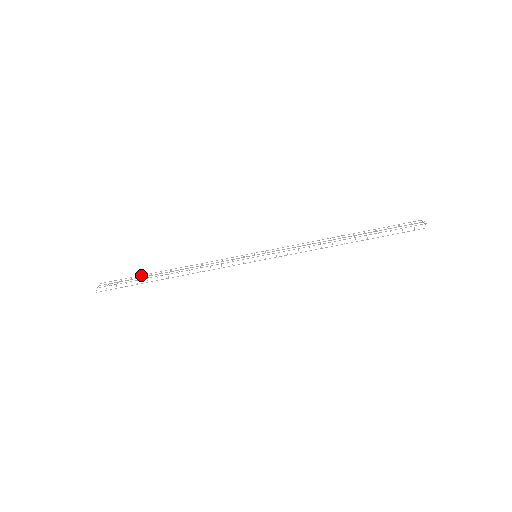
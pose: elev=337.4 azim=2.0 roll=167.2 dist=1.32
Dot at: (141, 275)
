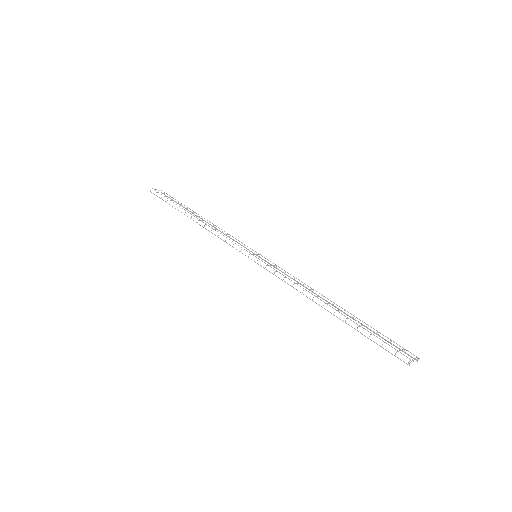
Dot at: occluded
